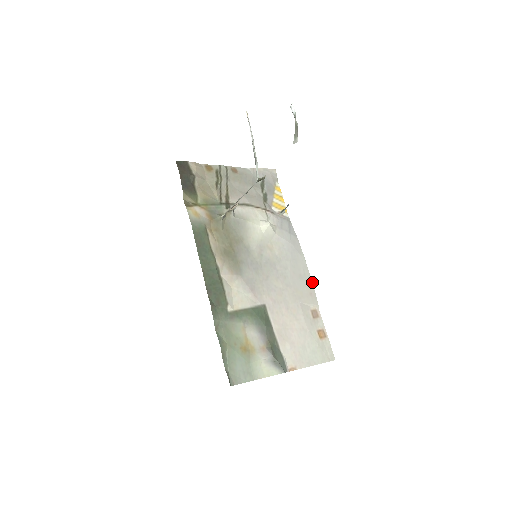
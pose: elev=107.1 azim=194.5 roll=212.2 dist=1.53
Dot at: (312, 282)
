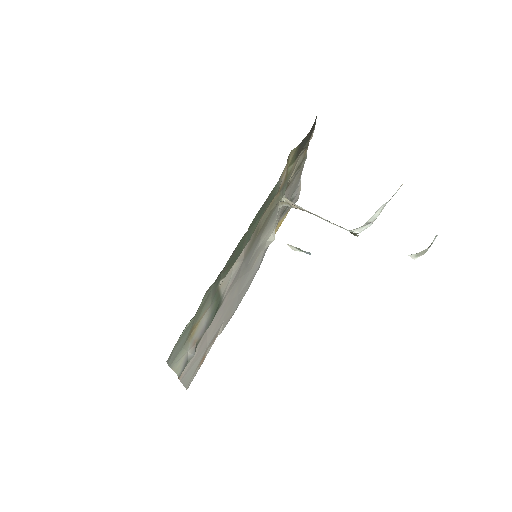
Dot at: occluded
